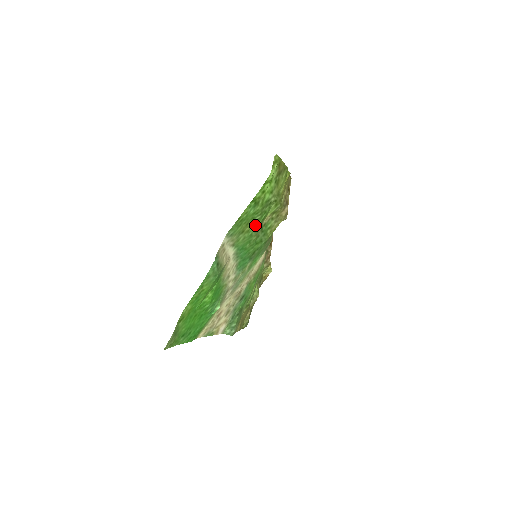
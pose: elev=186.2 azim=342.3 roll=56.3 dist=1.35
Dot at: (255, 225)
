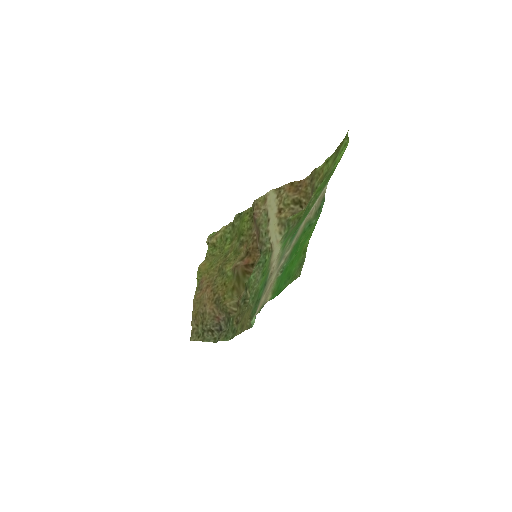
Dot at: (320, 191)
